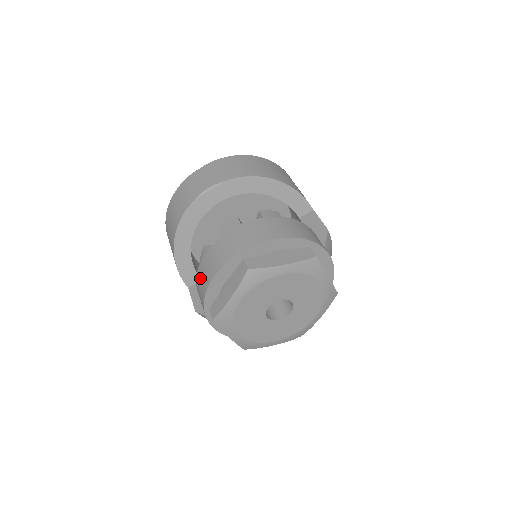
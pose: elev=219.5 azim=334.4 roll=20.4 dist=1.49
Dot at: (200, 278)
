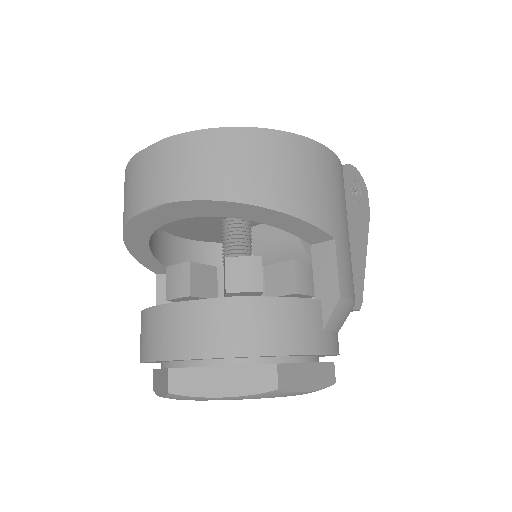
Dot at: occluded
